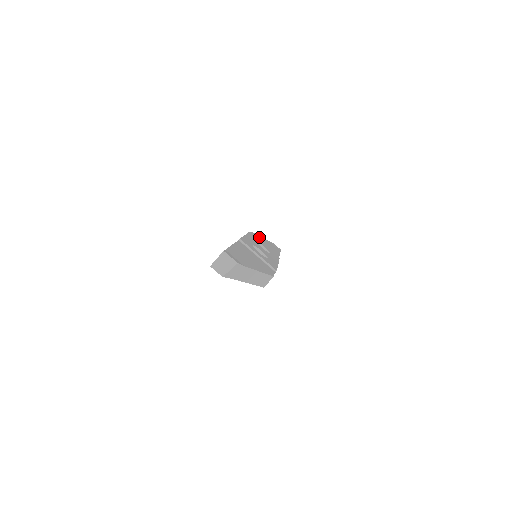
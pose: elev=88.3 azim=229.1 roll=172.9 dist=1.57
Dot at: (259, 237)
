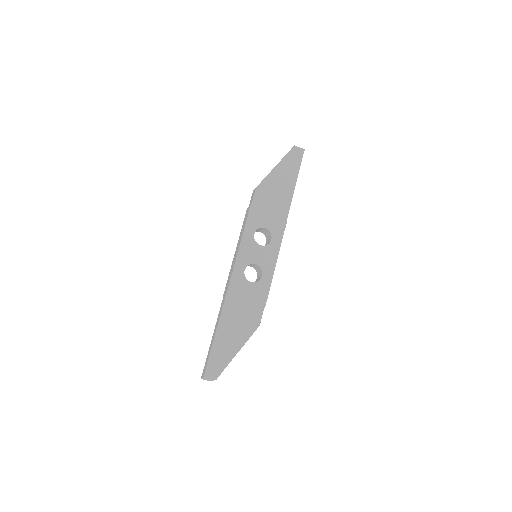
Dot at: (267, 182)
